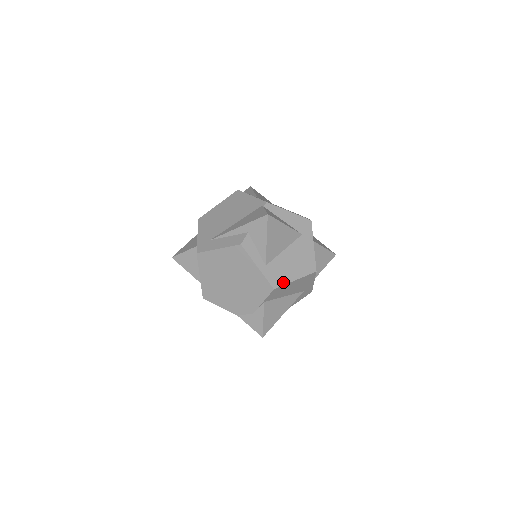
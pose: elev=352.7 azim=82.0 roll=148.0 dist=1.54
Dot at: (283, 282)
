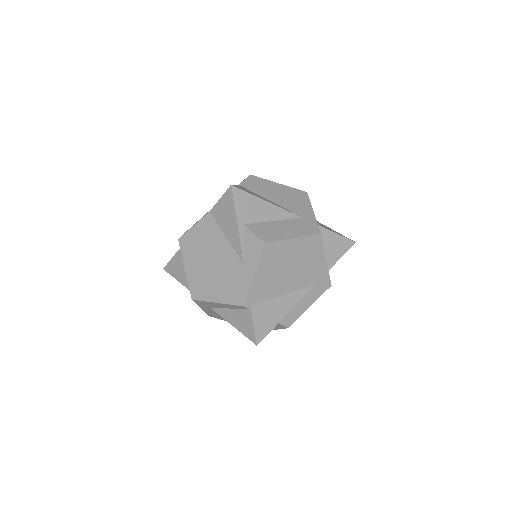
Dot at: (263, 180)
